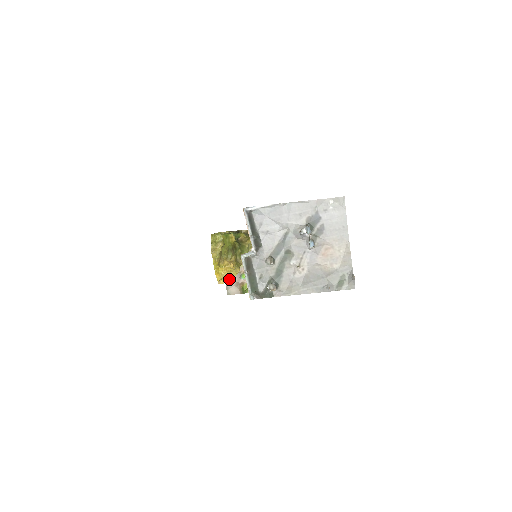
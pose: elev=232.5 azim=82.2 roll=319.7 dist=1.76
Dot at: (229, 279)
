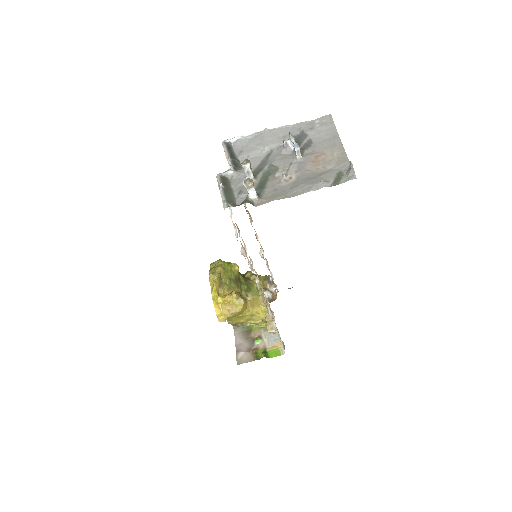
Dot at: (240, 346)
